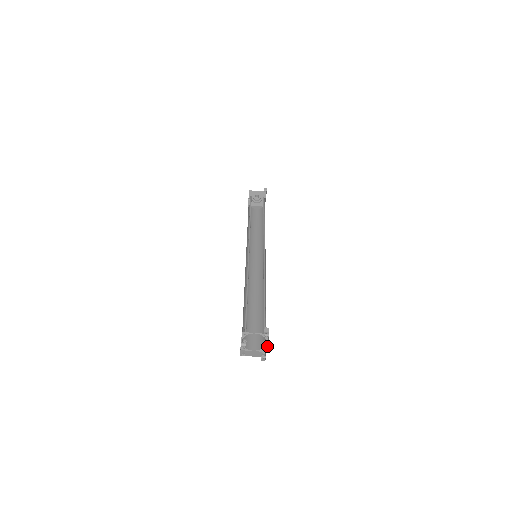
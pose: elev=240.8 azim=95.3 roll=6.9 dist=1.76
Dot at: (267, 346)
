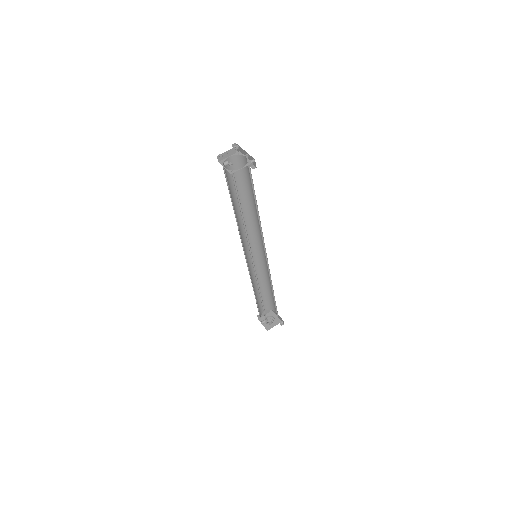
Dot at: (243, 151)
